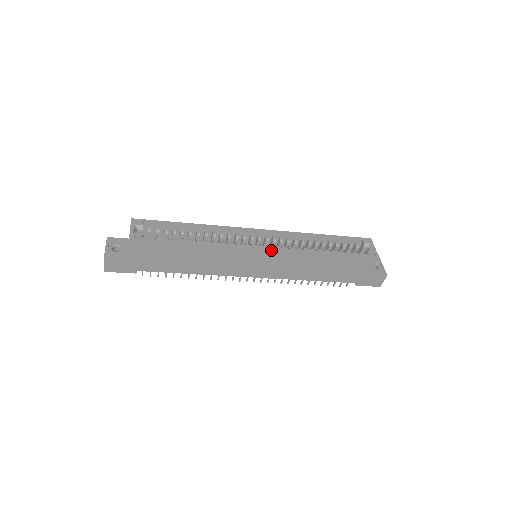
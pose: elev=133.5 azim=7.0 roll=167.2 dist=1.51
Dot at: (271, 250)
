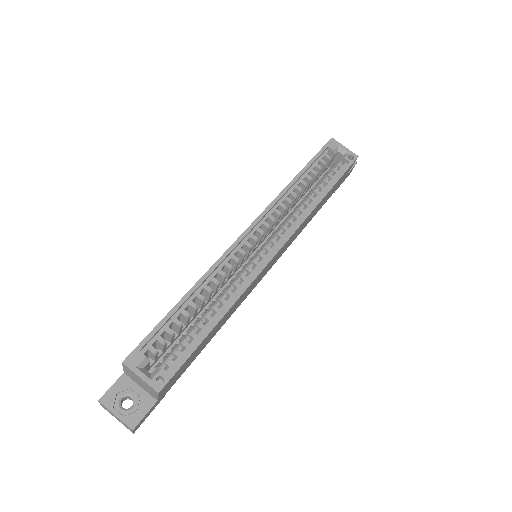
Dot at: (283, 245)
